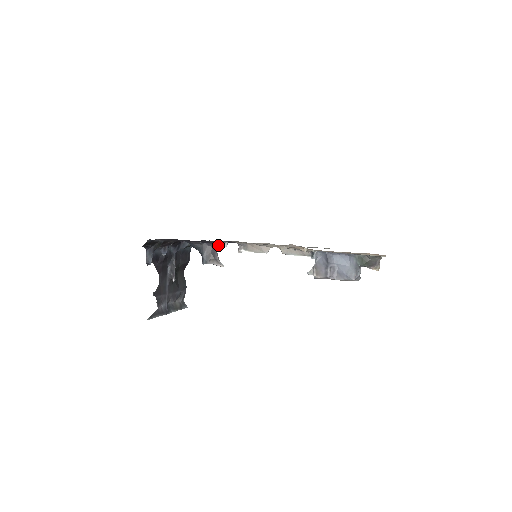
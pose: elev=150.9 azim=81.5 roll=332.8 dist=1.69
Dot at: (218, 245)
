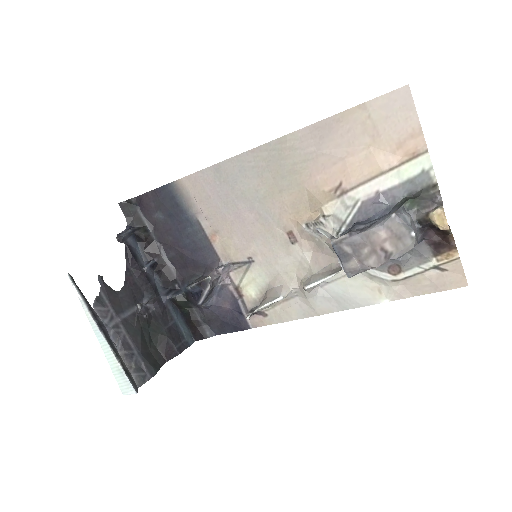
Dot at: (215, 269)
